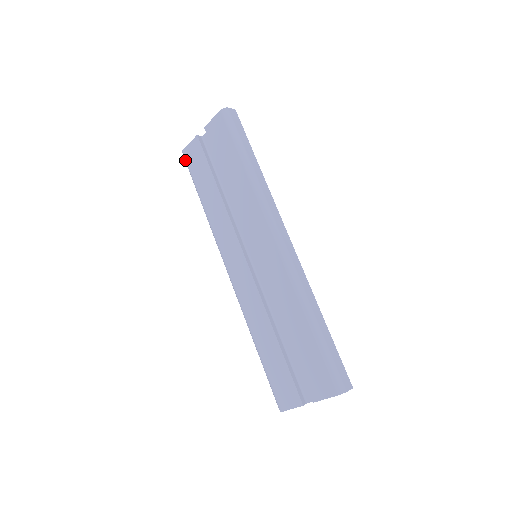
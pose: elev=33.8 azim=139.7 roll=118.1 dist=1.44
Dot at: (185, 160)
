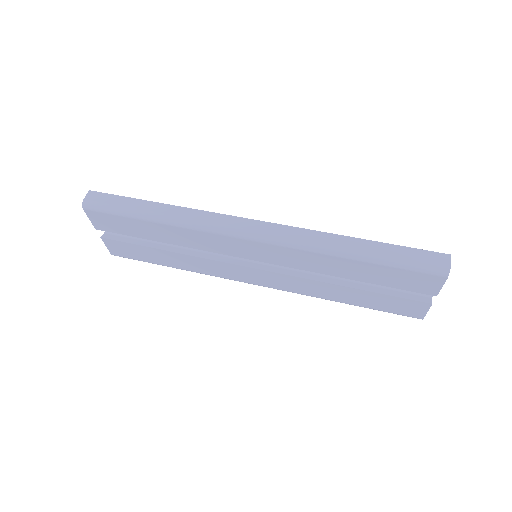
Dot at: occluded
